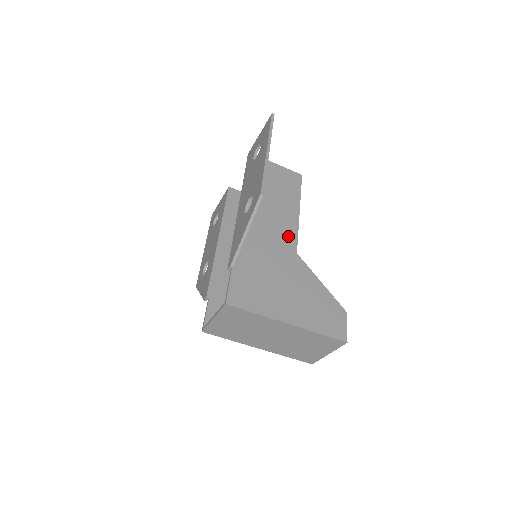
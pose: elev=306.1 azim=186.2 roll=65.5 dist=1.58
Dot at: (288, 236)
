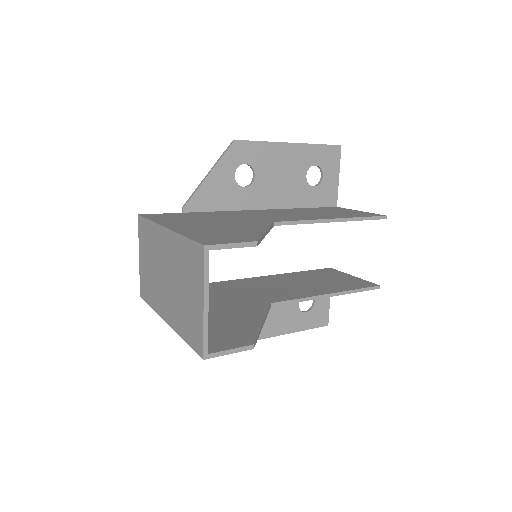
Dot at: (285, 219)
